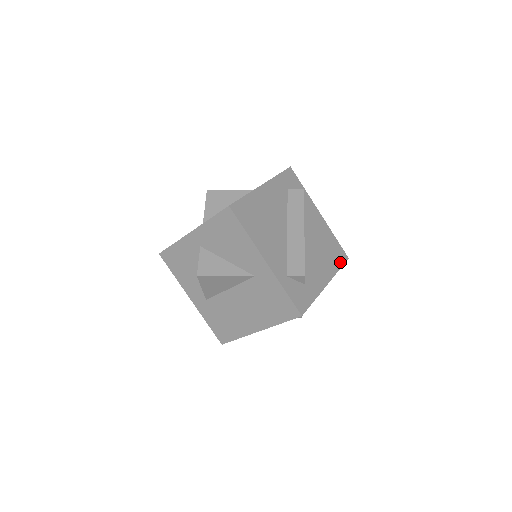
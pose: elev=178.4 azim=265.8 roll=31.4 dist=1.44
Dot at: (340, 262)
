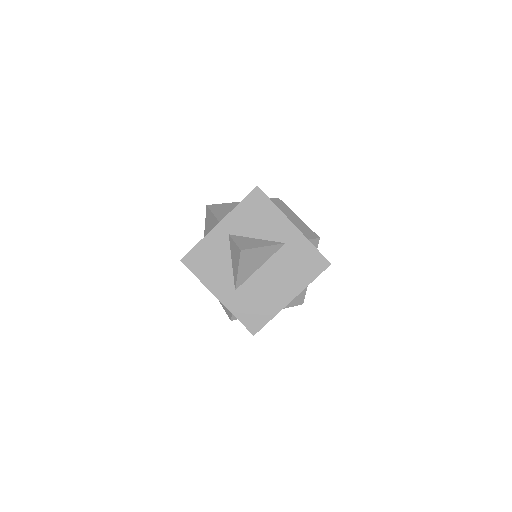
Dot at: occluded
